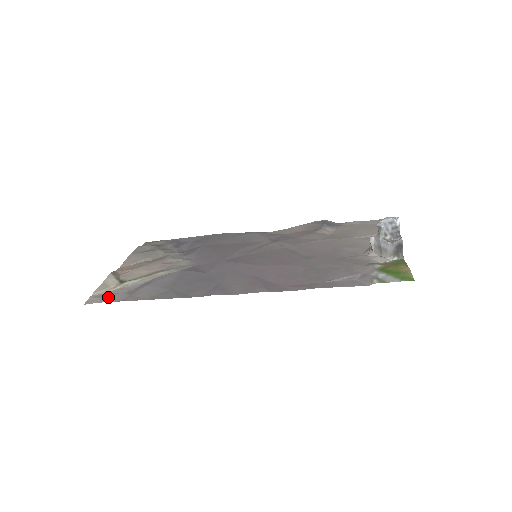
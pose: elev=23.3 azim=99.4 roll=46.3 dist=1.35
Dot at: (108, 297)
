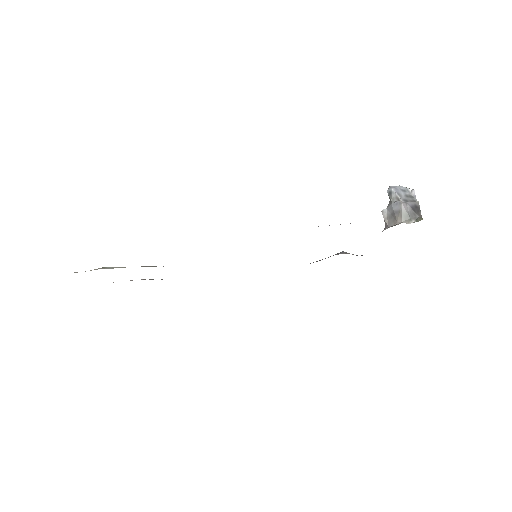
Dot at: occluded
